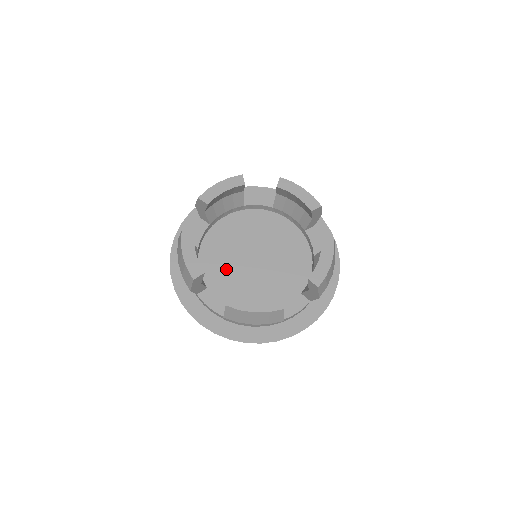
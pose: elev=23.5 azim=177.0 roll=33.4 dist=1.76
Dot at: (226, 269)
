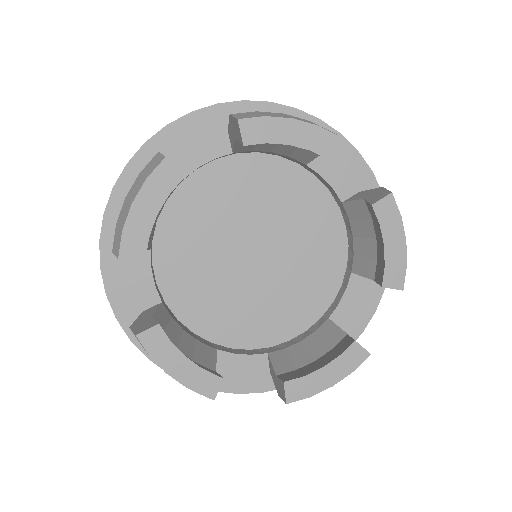
Dot at: (221, 298)
